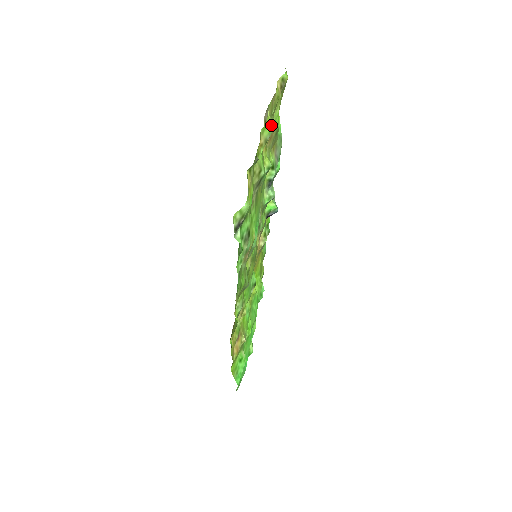
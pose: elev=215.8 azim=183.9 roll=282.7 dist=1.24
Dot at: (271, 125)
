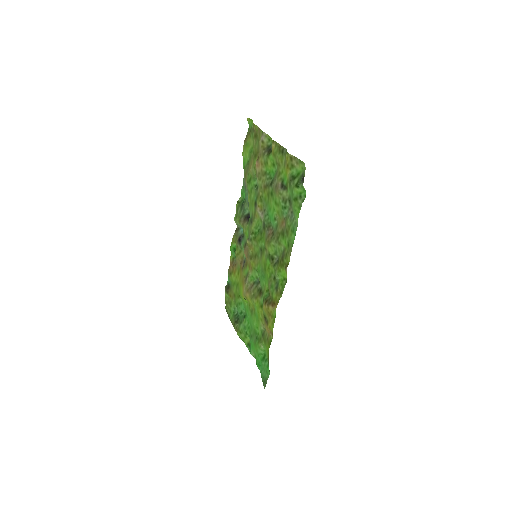
Dot at: (258, 149)
